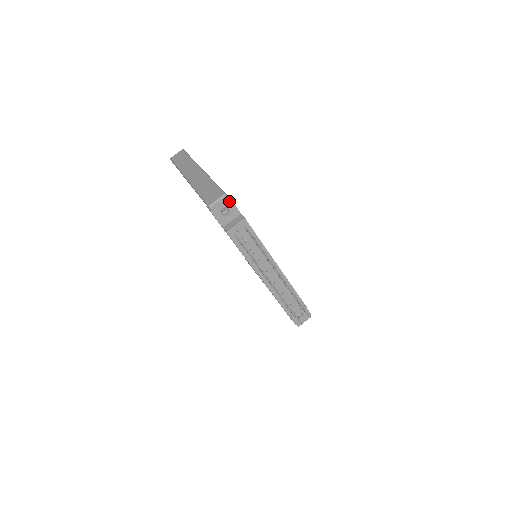
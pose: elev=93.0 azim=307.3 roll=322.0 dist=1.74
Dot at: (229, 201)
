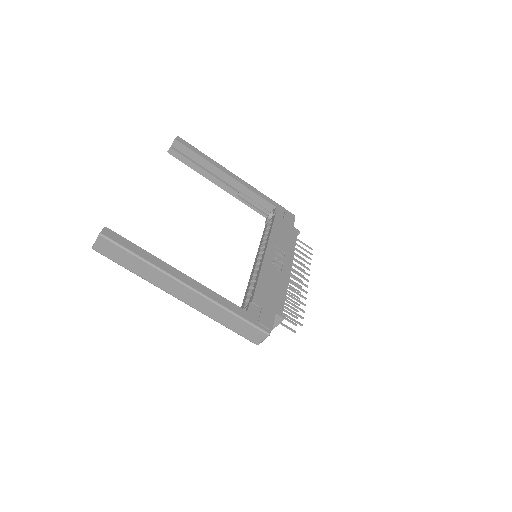
Dot at: (271, 330)
